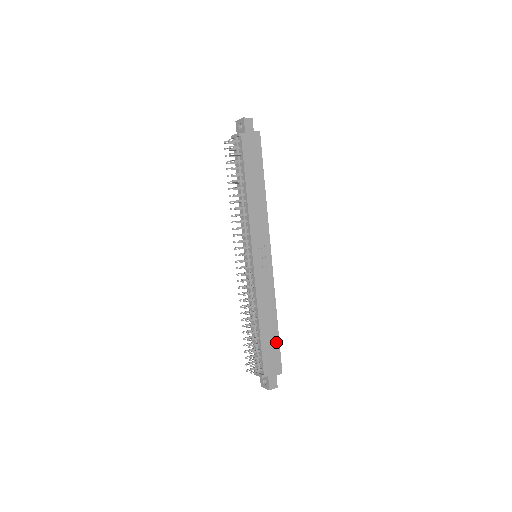
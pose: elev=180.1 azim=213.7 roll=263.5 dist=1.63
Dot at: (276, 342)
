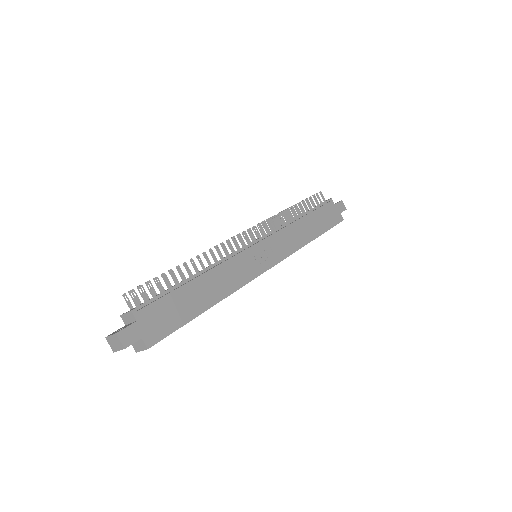
Dot at: (186, 317)
